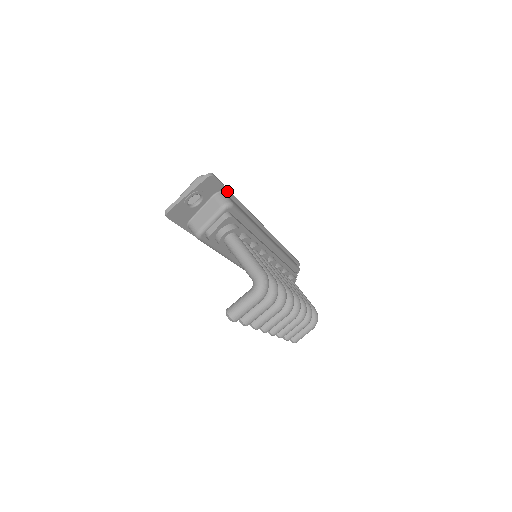
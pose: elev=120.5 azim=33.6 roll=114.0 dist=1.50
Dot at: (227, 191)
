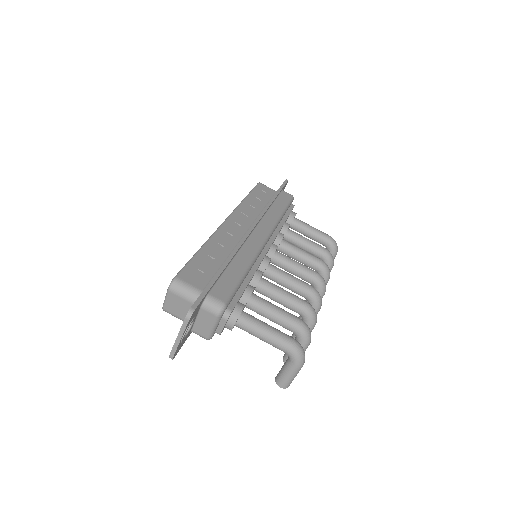
Dot at: (209, 289)
